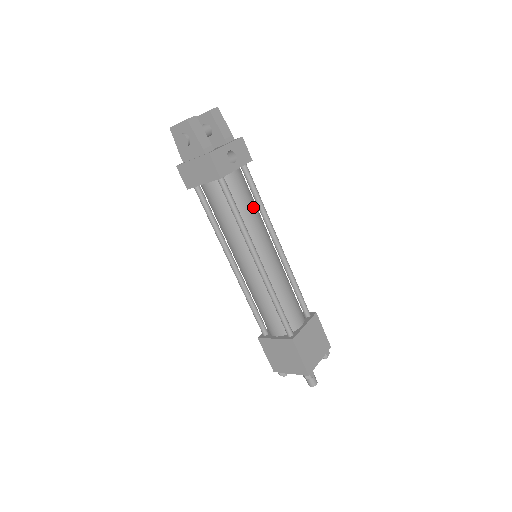
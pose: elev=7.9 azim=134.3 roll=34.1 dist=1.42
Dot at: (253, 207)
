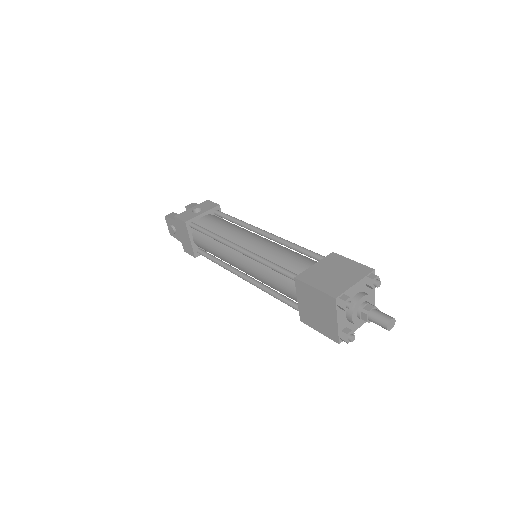
Dot at: (227, 224)
